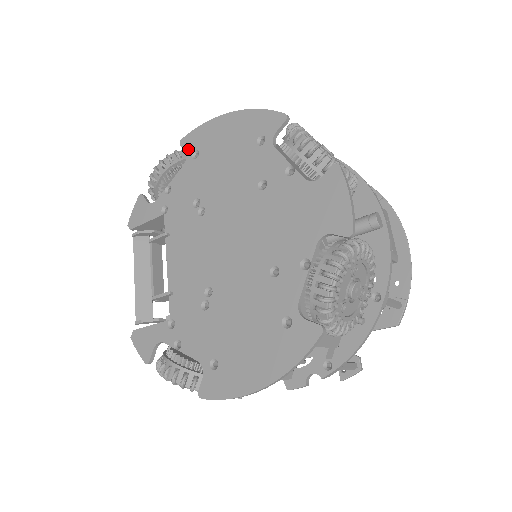
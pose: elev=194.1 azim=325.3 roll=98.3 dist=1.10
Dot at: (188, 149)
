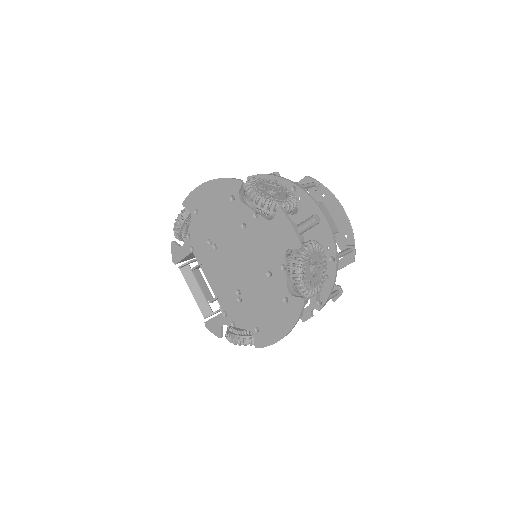
Dot at: (190, 209)
